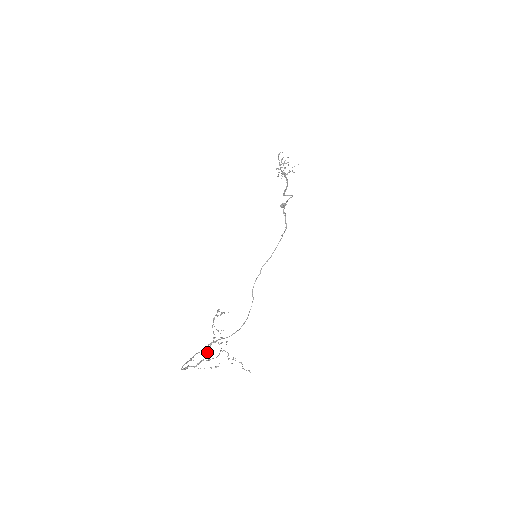
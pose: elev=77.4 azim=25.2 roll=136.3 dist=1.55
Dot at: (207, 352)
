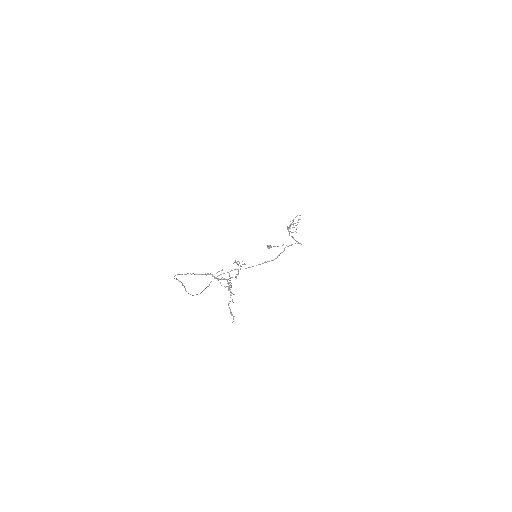
Dot at: (232, 277)
